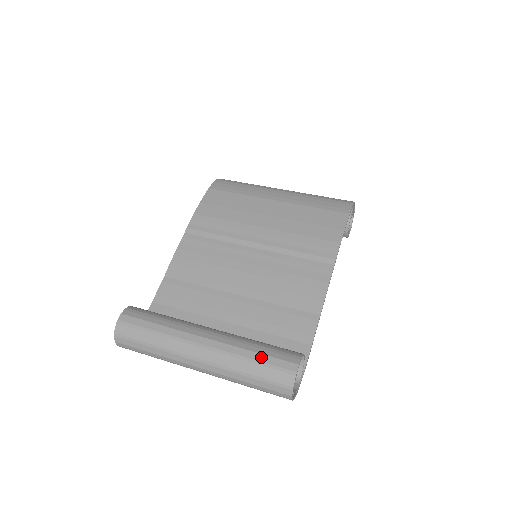
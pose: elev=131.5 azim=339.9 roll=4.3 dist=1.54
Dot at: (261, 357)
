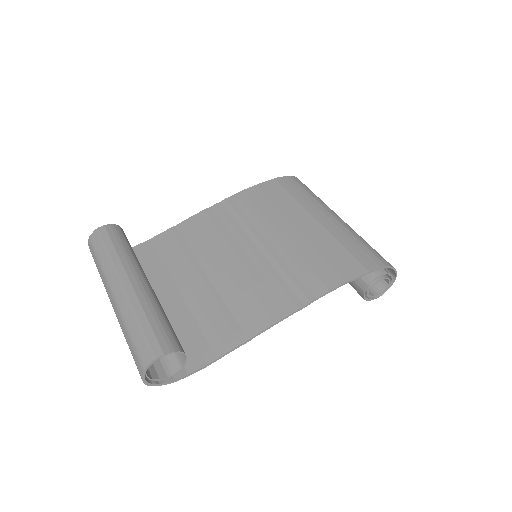
Dot at: (147, 325)
